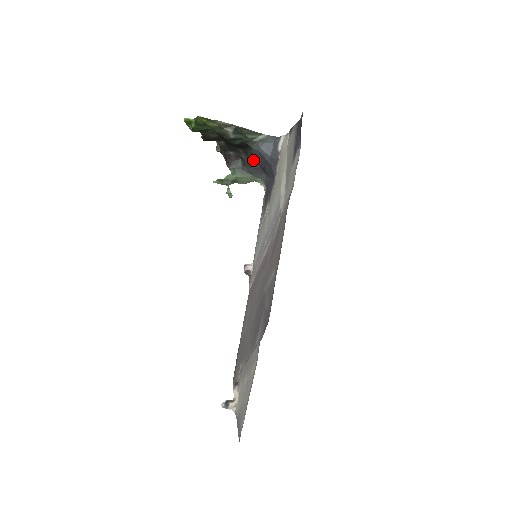
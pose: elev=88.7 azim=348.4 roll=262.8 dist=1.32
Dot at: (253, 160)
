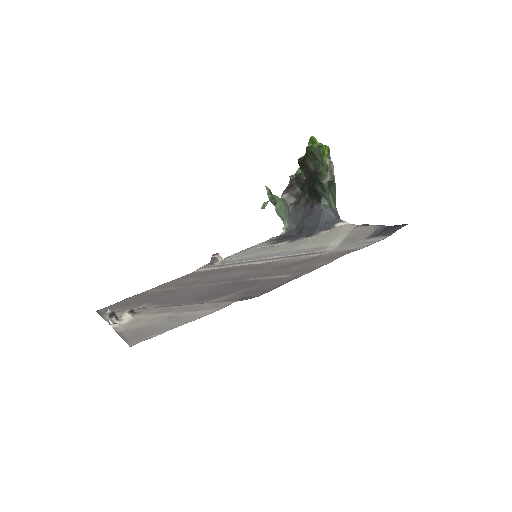
Dot at: (305, 210)
